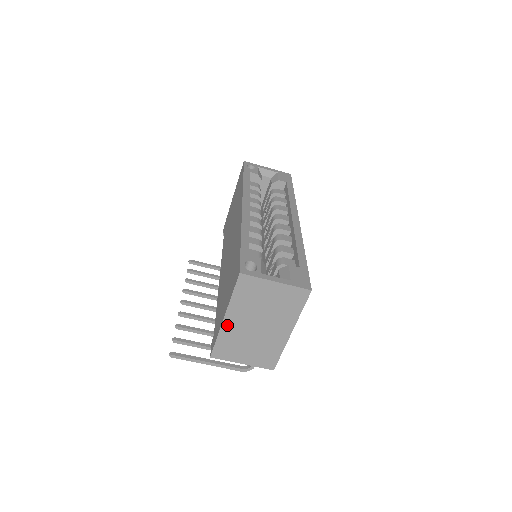
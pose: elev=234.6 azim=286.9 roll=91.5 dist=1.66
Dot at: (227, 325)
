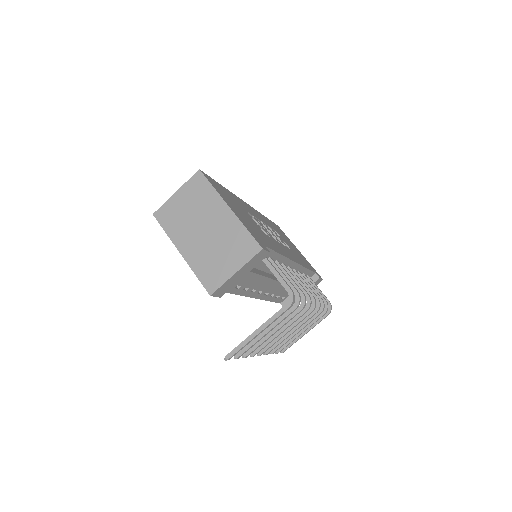
Dot at: (188, 256)
